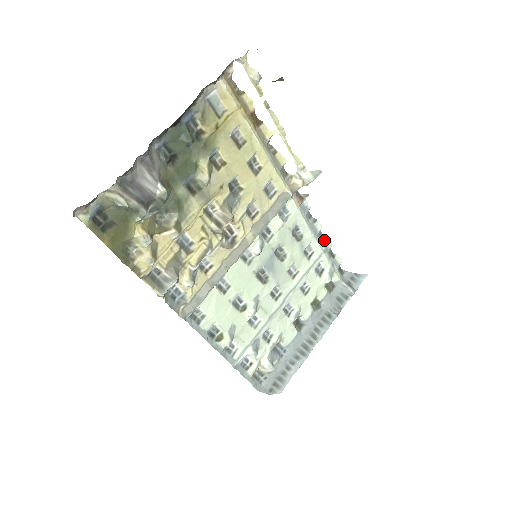
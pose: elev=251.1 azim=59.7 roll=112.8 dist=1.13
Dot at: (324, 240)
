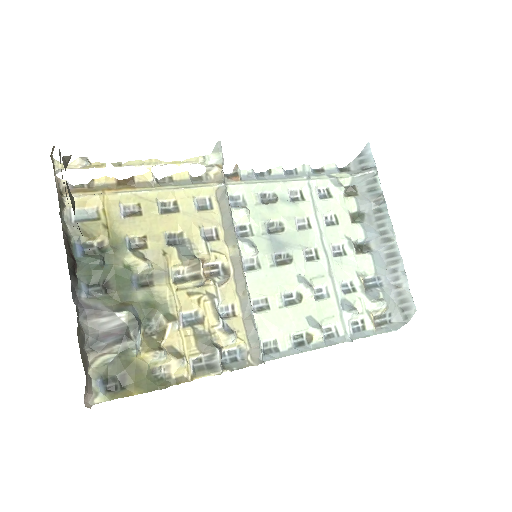
Dot at: (297, 172)
